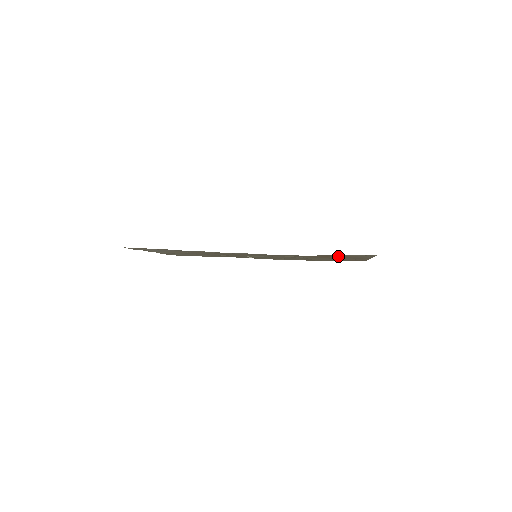
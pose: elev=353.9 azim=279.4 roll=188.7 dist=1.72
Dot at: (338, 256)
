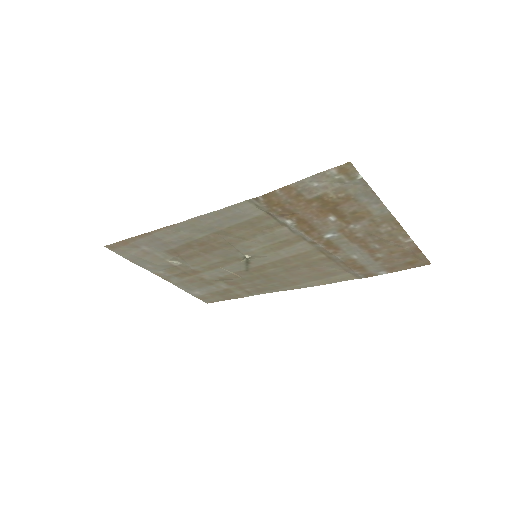
Dot at: (319, 201)
